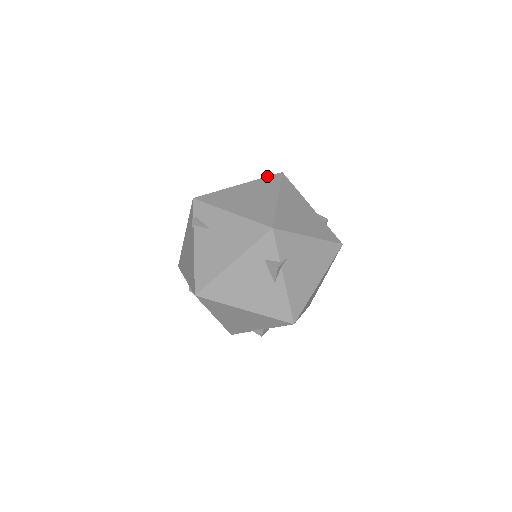
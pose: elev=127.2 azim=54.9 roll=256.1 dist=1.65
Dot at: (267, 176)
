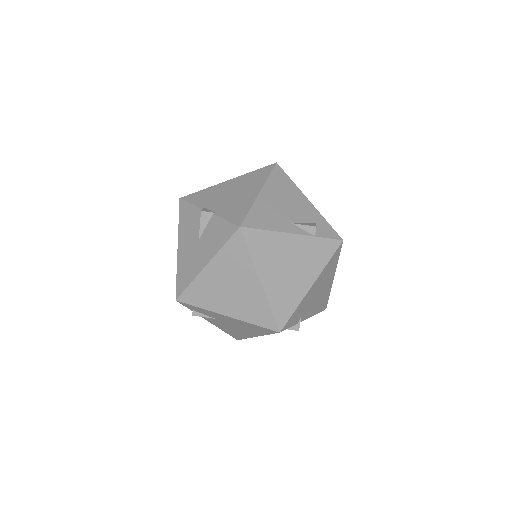
Dot at: (227, 241)
